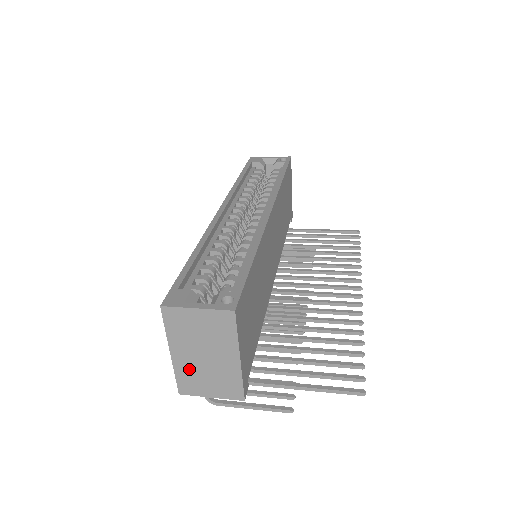
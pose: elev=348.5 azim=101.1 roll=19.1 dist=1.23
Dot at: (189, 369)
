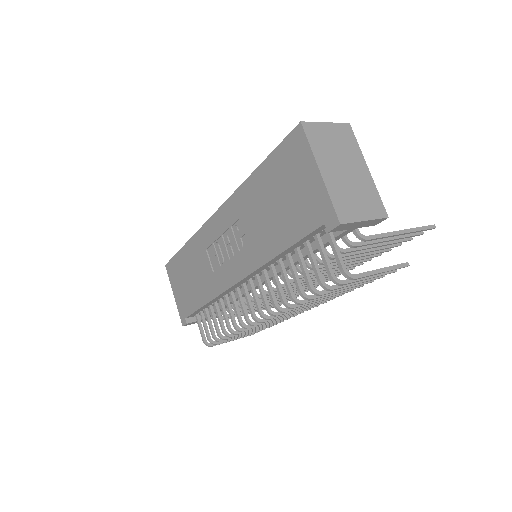
Dot at: (339, 188)
